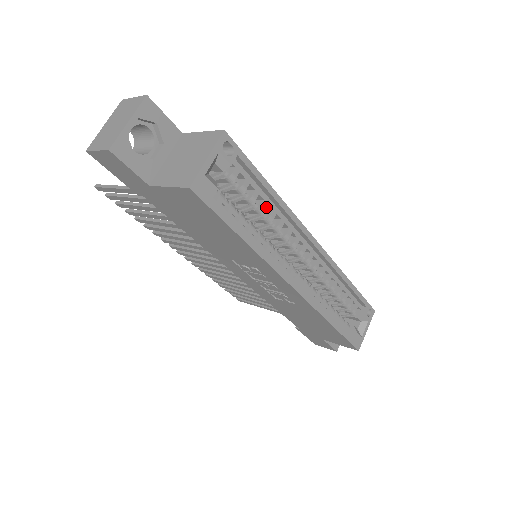
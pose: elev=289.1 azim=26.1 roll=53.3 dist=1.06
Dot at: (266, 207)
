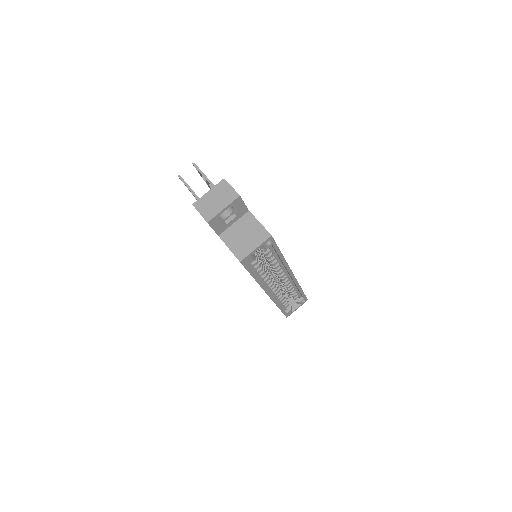
Dot at: occluded
